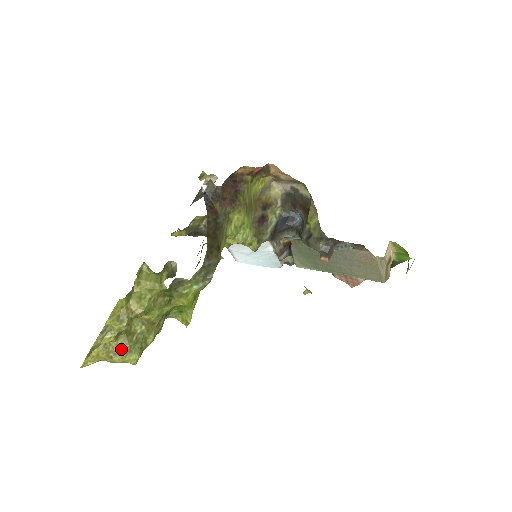
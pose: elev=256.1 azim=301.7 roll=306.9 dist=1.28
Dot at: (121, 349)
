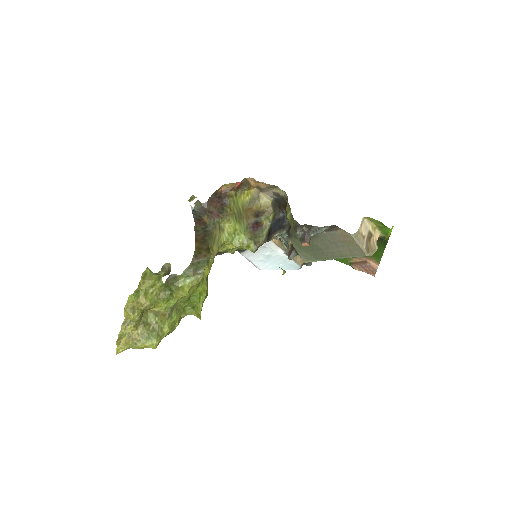
Dot at: (141, 336)
